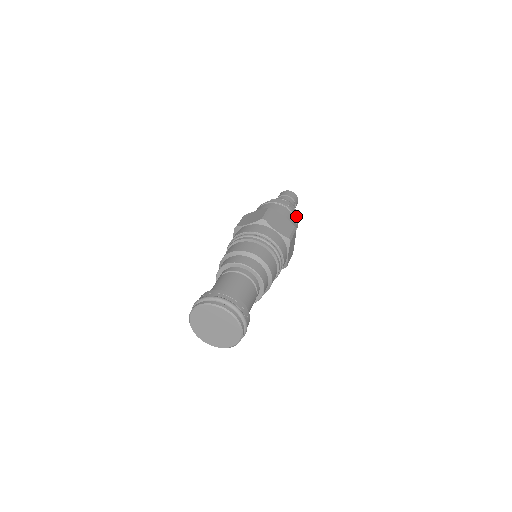
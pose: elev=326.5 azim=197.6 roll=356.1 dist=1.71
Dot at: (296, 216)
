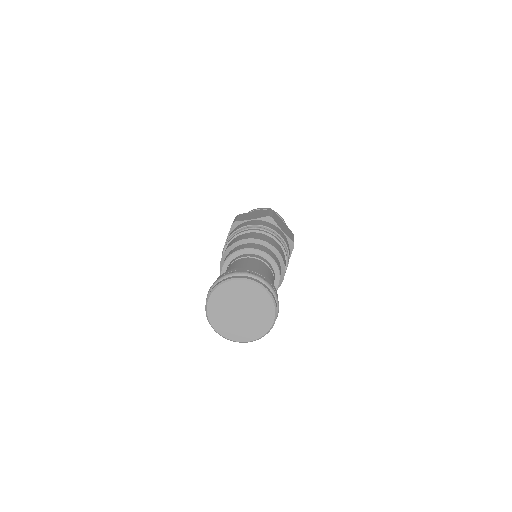
Dot at: occluded
